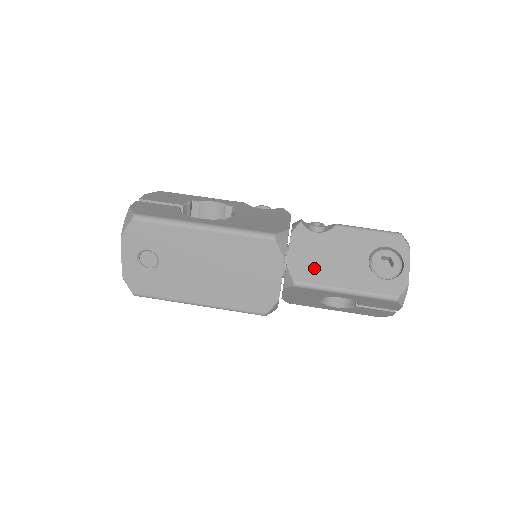
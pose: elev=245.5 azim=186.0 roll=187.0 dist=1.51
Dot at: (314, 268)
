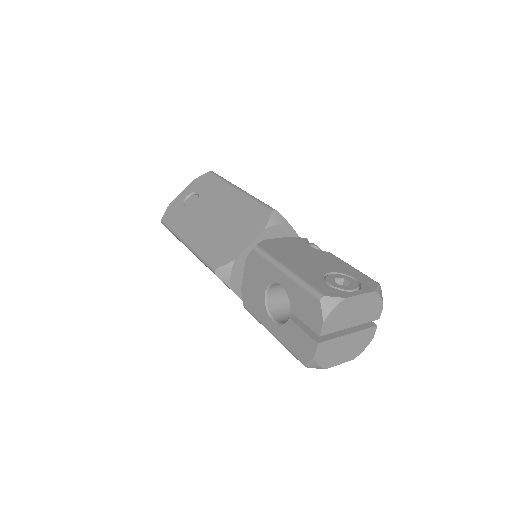
Dot at: (281, 251)
